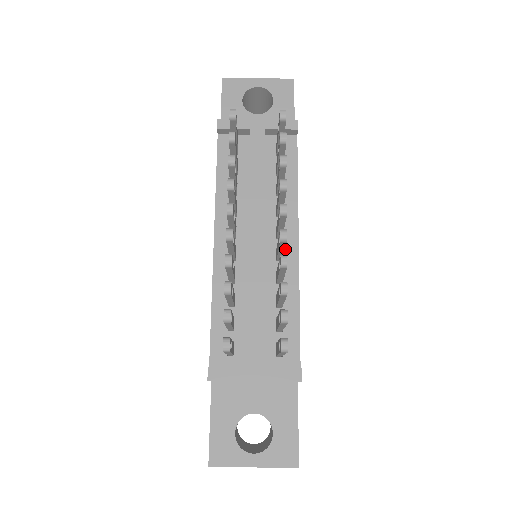
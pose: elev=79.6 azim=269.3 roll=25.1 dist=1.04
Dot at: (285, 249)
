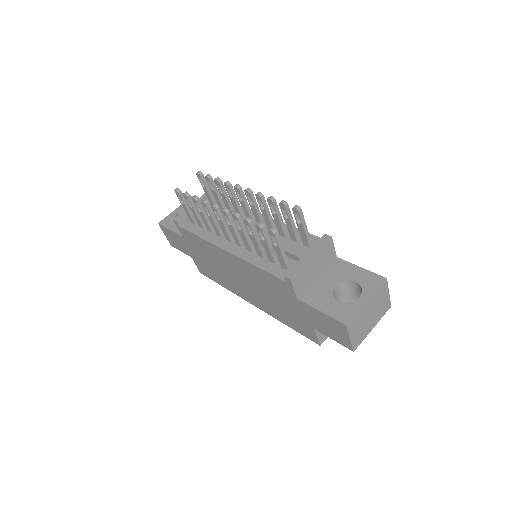
Dot at: occluded
